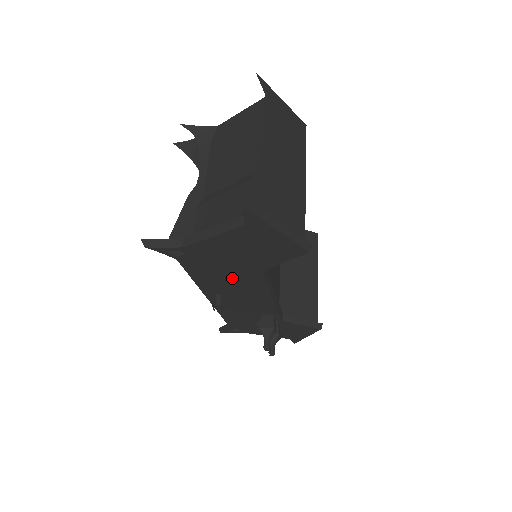
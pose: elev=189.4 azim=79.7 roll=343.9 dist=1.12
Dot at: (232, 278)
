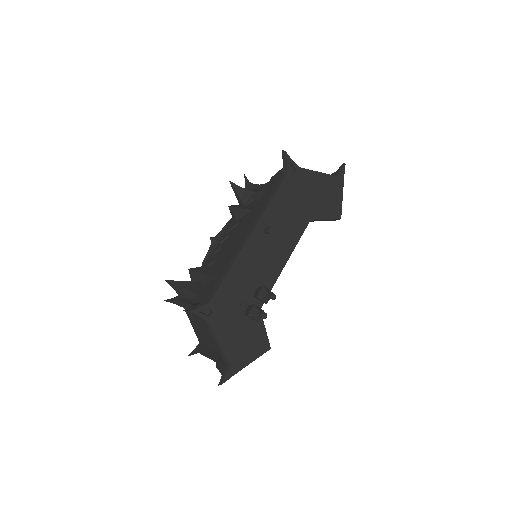
Dot at: (291, 217)
